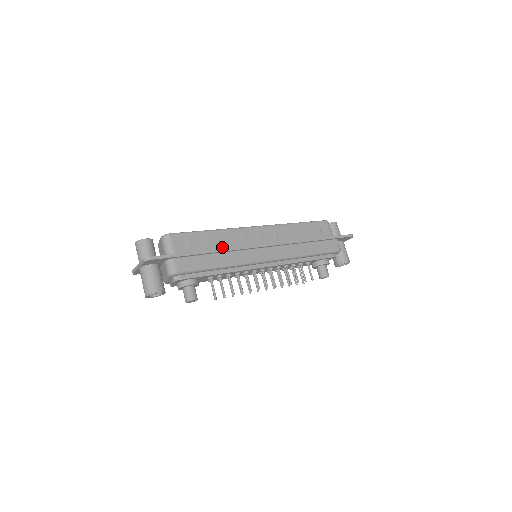
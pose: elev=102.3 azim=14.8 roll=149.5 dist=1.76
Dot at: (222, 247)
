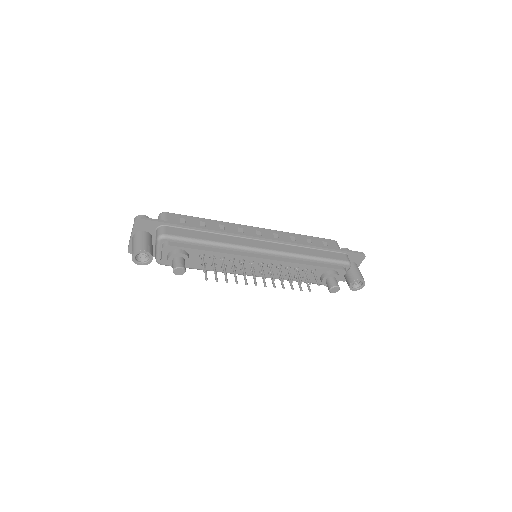
Dot at: occluded
